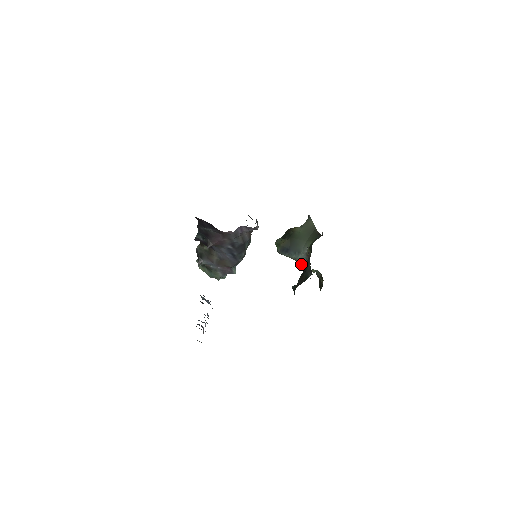
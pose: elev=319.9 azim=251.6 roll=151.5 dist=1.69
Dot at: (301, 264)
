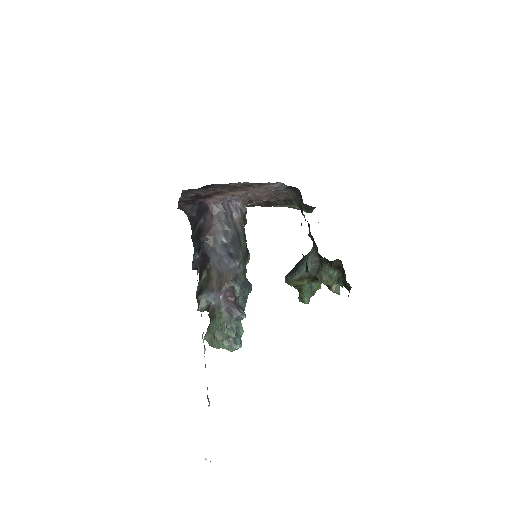
Dot at: (315, 272)
